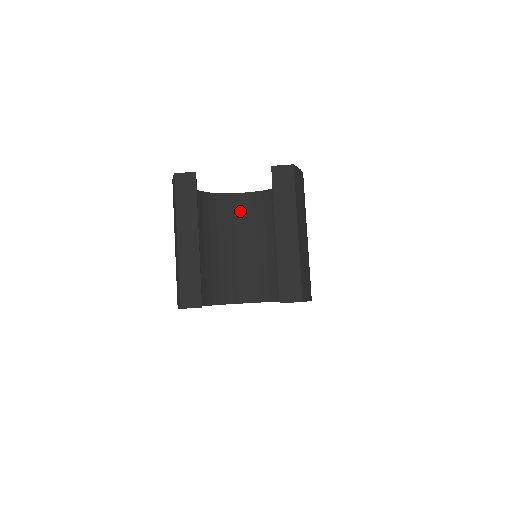
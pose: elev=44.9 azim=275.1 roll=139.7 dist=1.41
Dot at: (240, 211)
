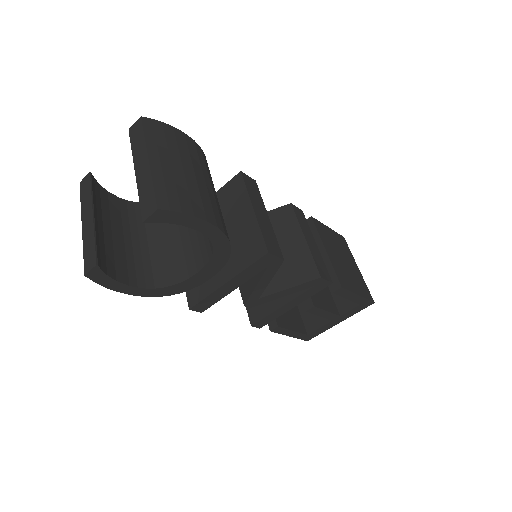
Dot at: occluded
